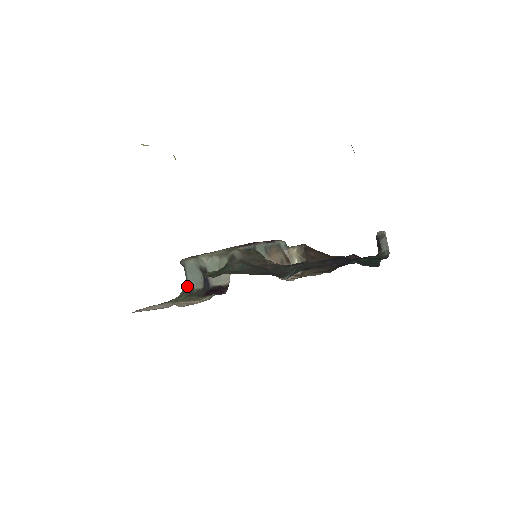
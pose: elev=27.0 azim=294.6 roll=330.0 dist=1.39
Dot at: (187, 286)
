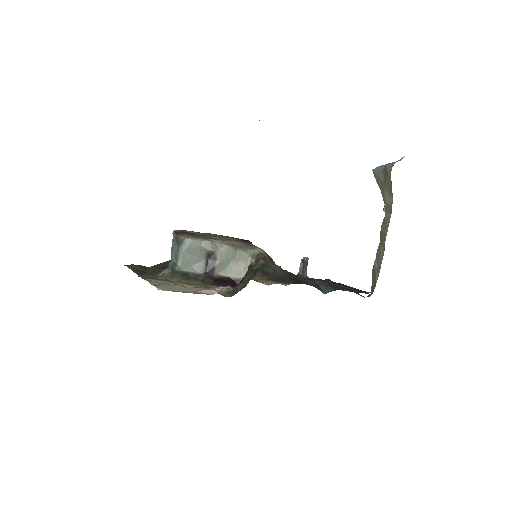
Dot at: (177, 265)
